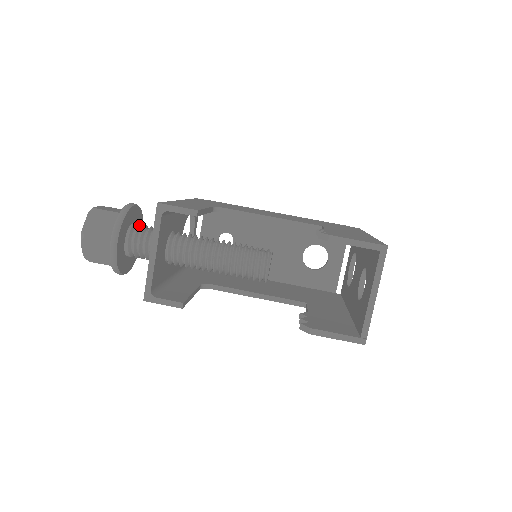
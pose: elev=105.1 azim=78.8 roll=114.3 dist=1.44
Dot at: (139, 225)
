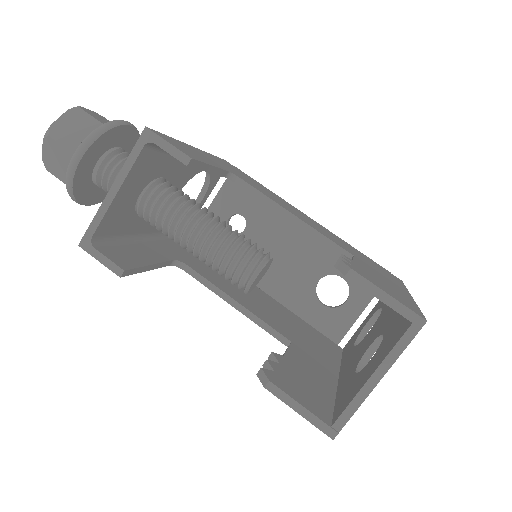
Dot at: (125, 152)
